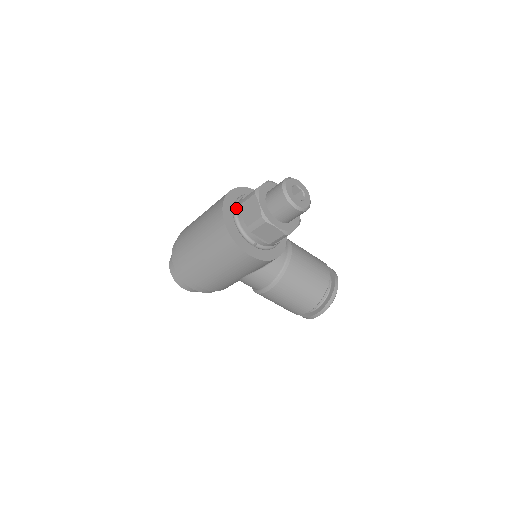
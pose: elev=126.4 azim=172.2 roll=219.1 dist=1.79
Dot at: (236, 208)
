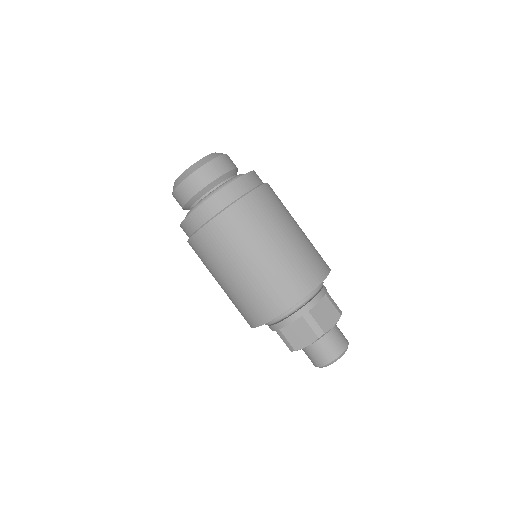
Dot at: (297, 310)
